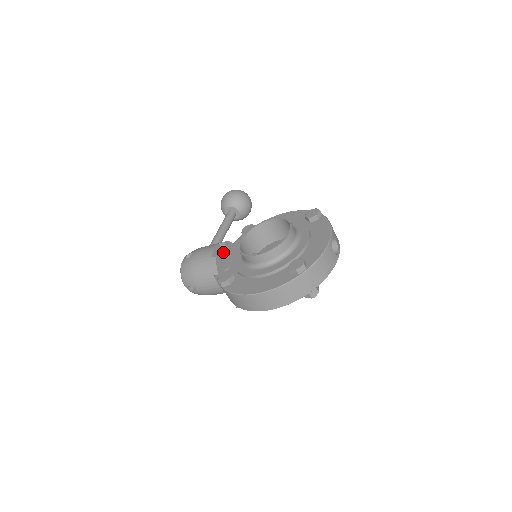
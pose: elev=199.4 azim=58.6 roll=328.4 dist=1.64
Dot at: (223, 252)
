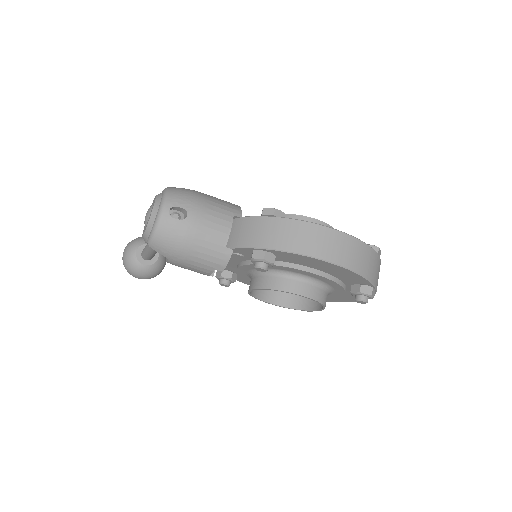
Dot at: occluded
